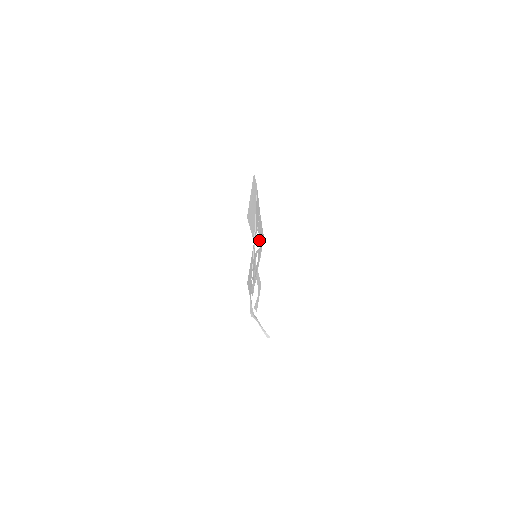
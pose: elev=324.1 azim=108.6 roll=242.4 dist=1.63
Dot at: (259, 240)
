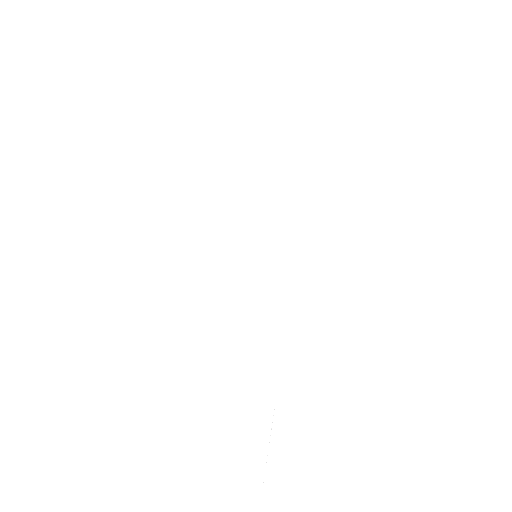
Dot at: occluded
